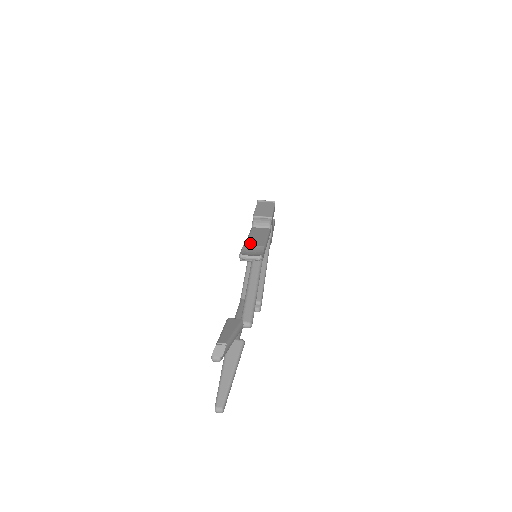
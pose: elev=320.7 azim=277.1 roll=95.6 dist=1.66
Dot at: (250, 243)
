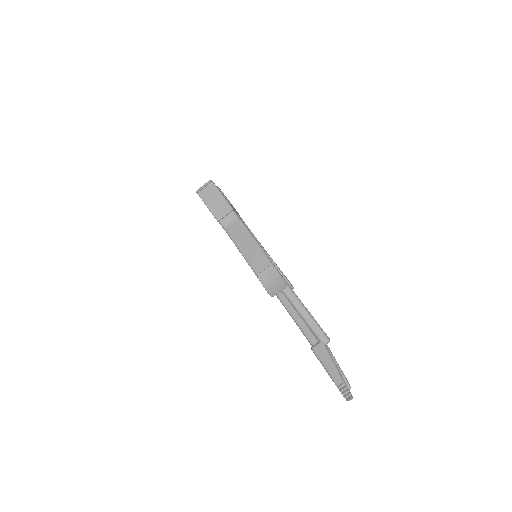
Dot at: (255, 266)
